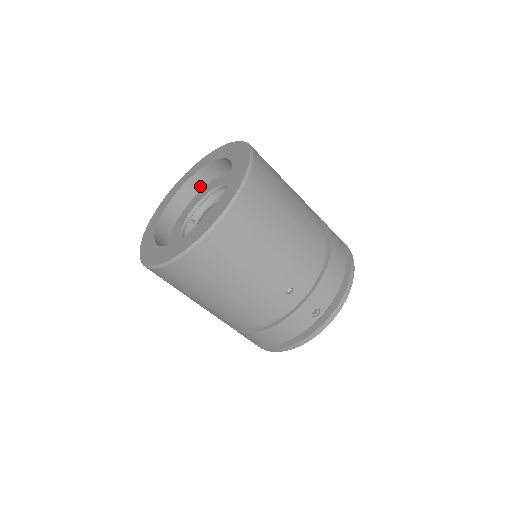
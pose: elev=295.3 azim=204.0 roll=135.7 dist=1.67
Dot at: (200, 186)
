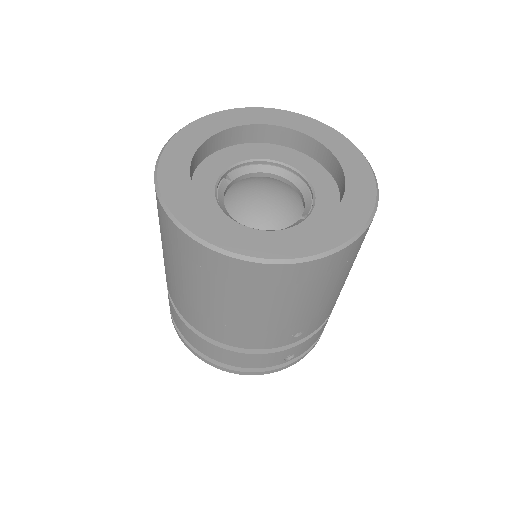
Dot at: (254, 139)
